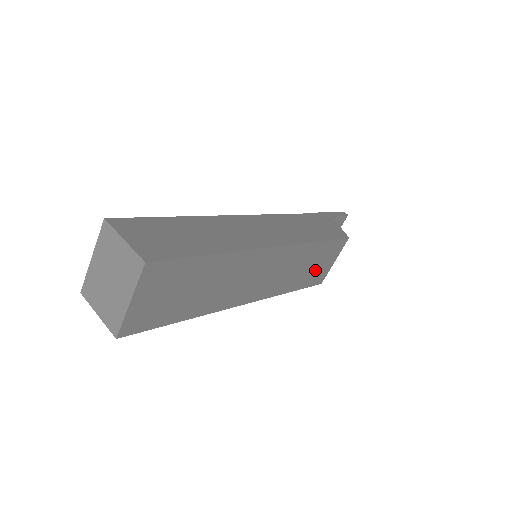
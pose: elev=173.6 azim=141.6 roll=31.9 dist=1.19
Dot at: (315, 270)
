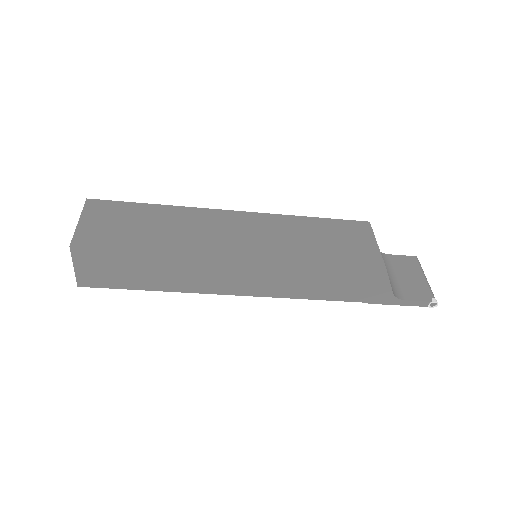
Dot at: (343, 247)
